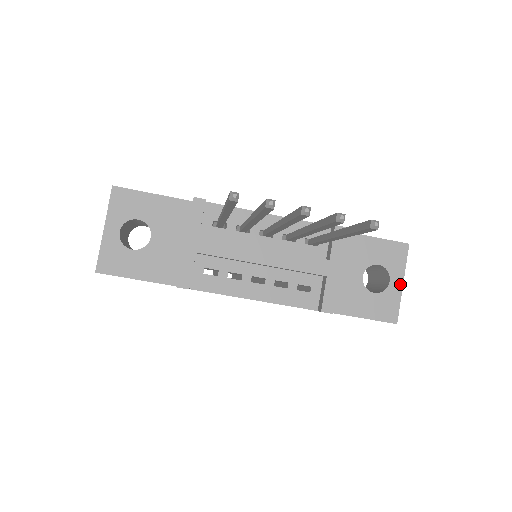
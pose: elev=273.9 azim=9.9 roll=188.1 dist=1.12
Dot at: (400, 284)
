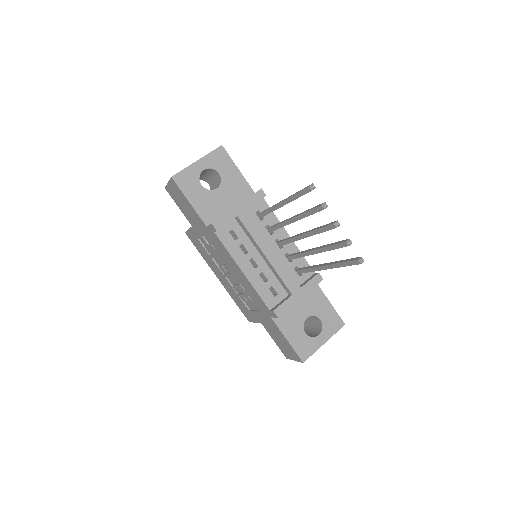
Dot at: (323, 342)
